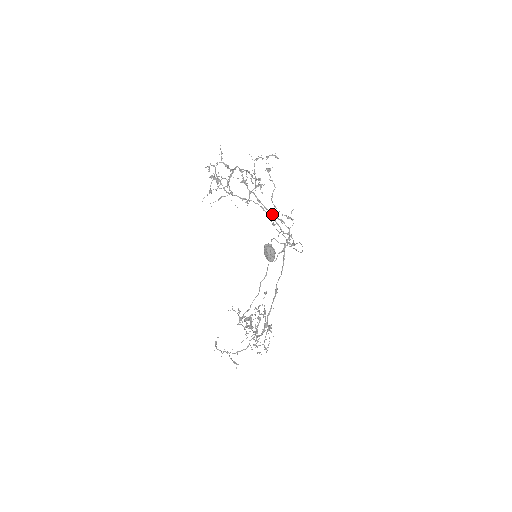
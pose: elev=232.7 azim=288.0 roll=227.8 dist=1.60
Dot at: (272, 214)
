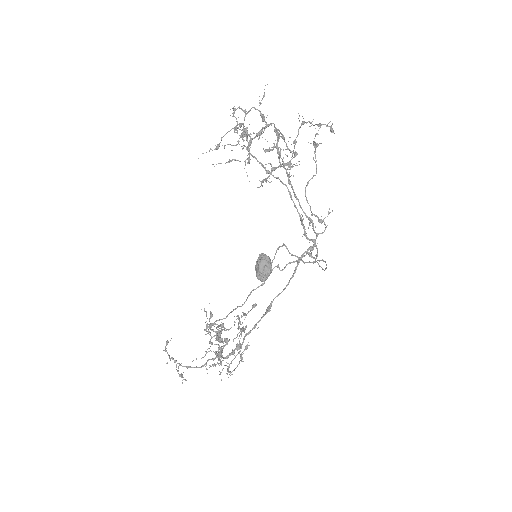
Dot at: (301, 207)
